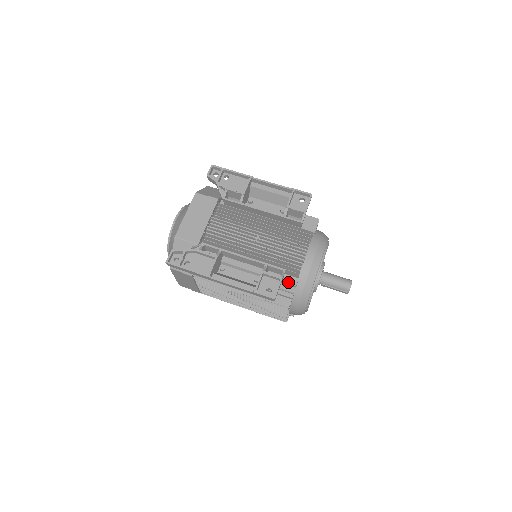
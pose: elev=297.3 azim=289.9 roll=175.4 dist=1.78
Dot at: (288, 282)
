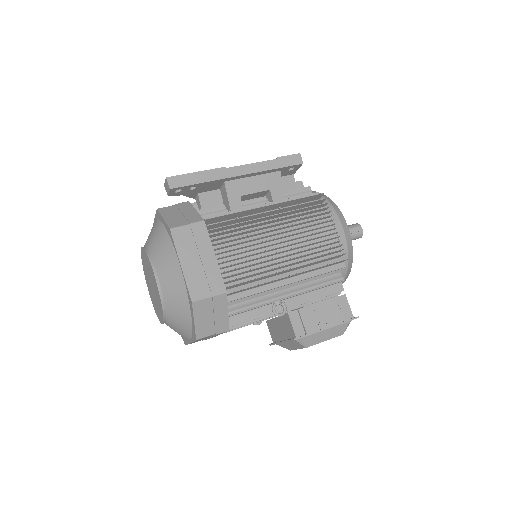
Dot at: (300, 189)
